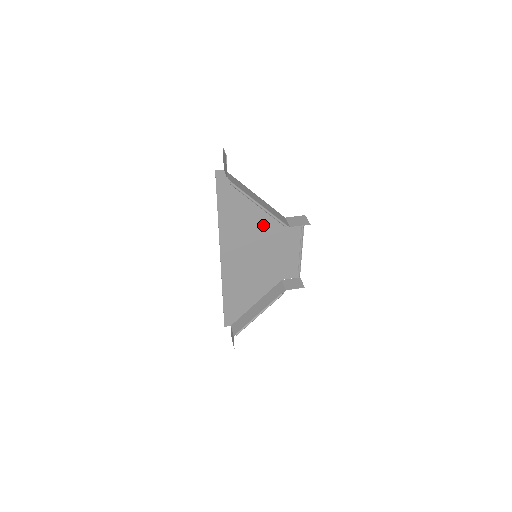
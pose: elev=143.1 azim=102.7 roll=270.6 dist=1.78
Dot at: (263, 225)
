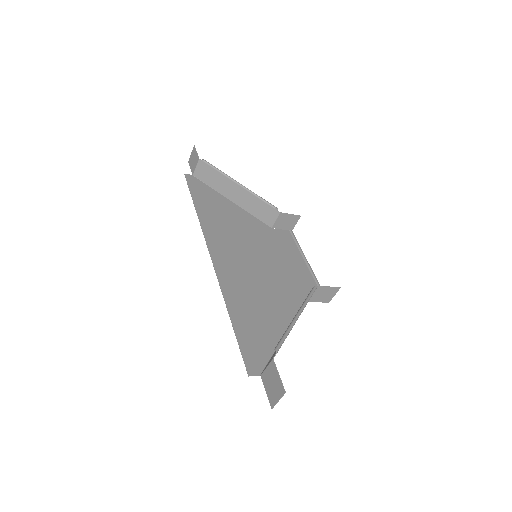
Dot at: (250, 229)
